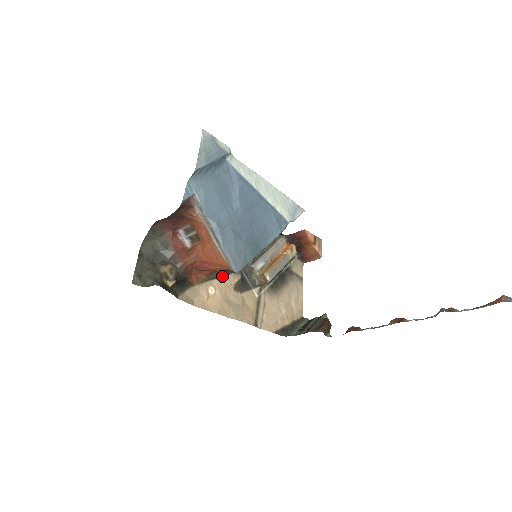
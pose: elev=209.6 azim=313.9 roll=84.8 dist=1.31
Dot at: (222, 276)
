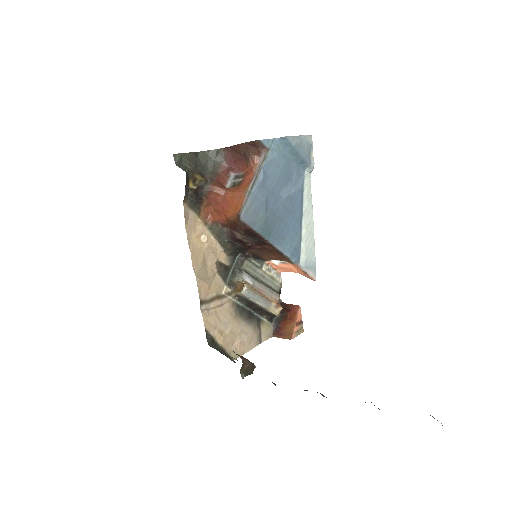
Dot at: (220, 243)
